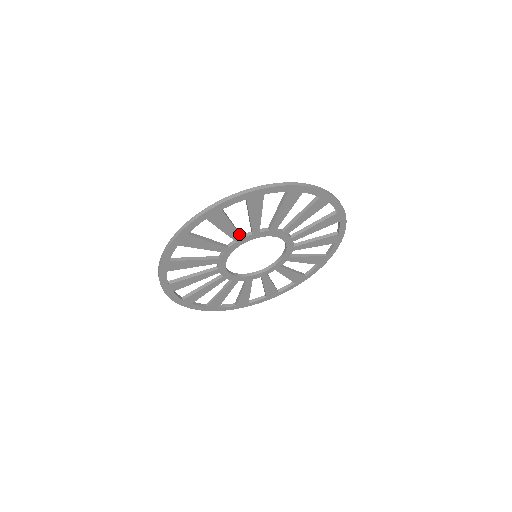
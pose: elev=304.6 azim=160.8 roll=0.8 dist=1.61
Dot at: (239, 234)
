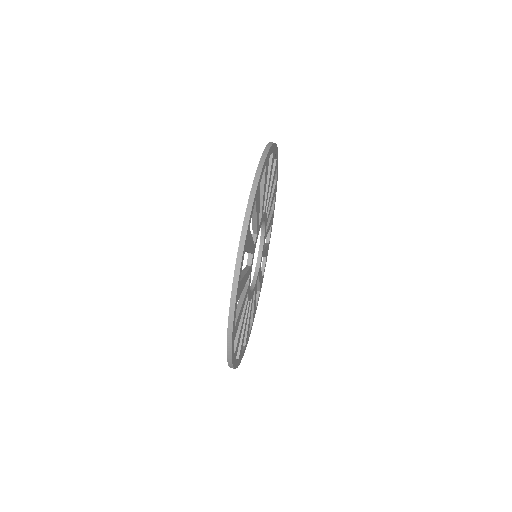
Dot at: (249, 269)
